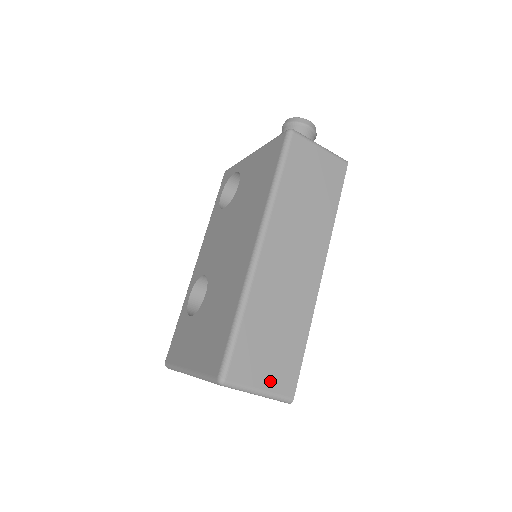
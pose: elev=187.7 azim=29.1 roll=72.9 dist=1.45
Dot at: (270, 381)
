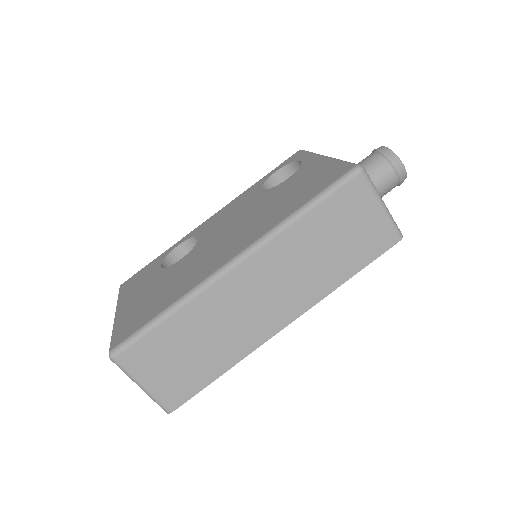
Dot at: (159, 385)
